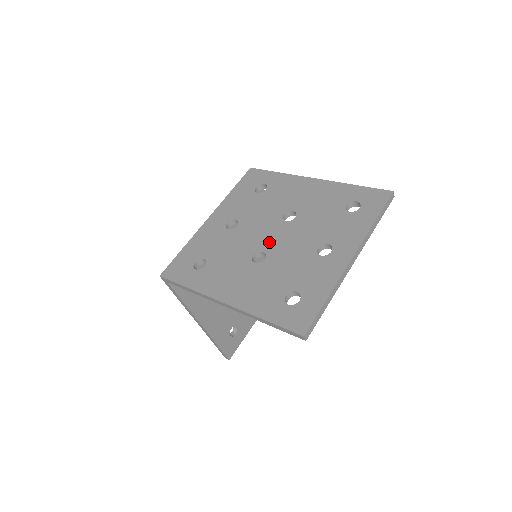
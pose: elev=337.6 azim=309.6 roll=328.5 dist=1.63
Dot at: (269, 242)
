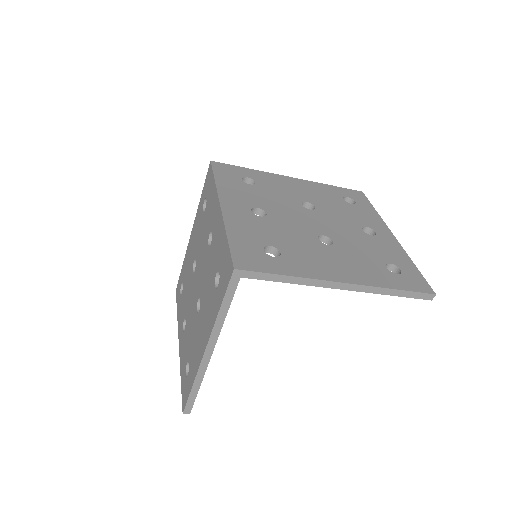
Dot at: (319, 227)
